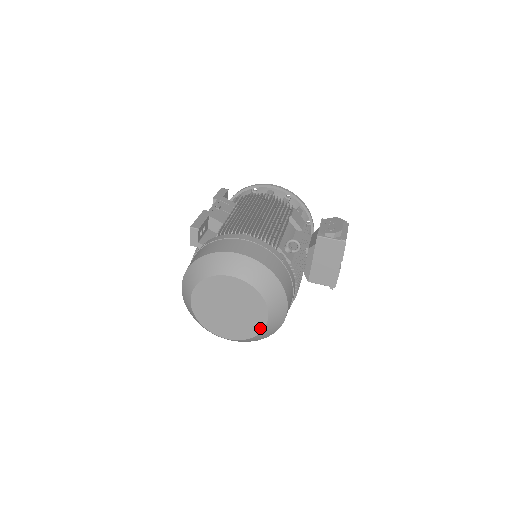
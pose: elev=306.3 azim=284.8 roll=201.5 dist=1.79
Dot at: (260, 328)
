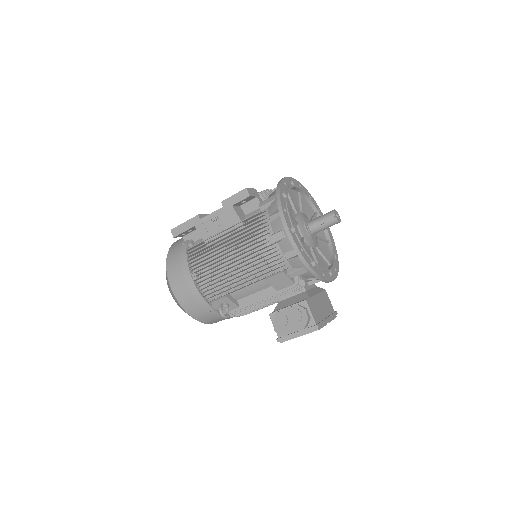
Dot at: occluded
